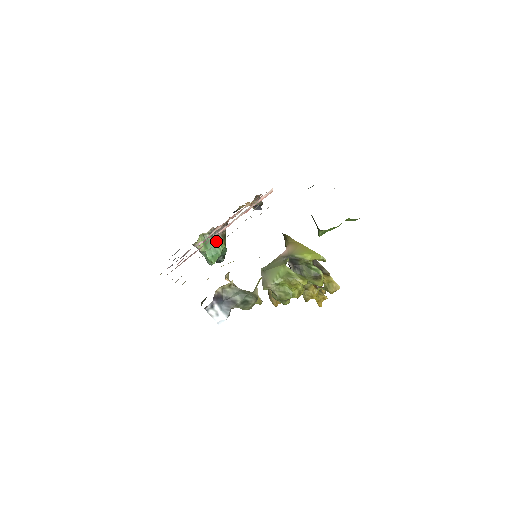
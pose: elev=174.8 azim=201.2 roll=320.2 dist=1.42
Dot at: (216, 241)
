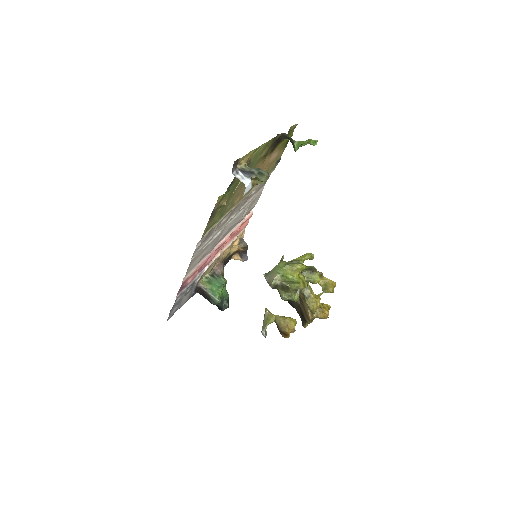
Dot at: (218, 278)
